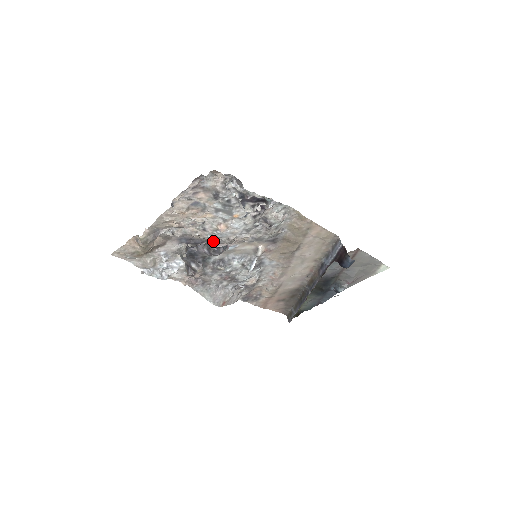
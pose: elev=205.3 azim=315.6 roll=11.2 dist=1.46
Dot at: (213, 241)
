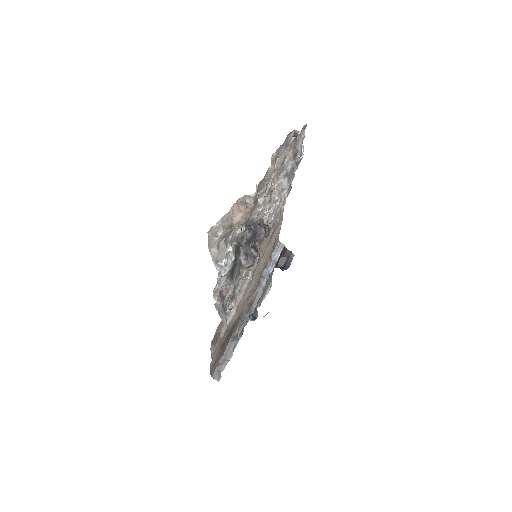
Dot at: (262, 221)
